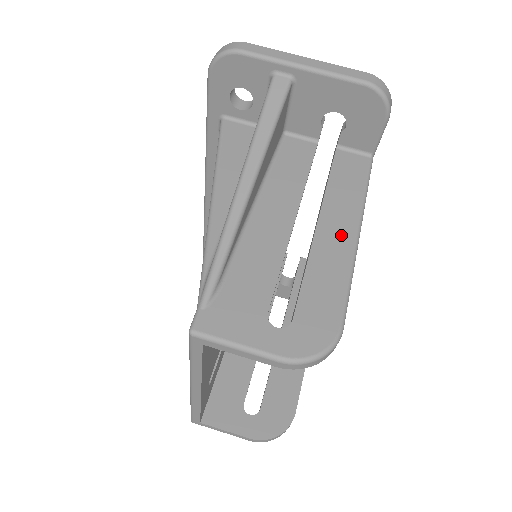
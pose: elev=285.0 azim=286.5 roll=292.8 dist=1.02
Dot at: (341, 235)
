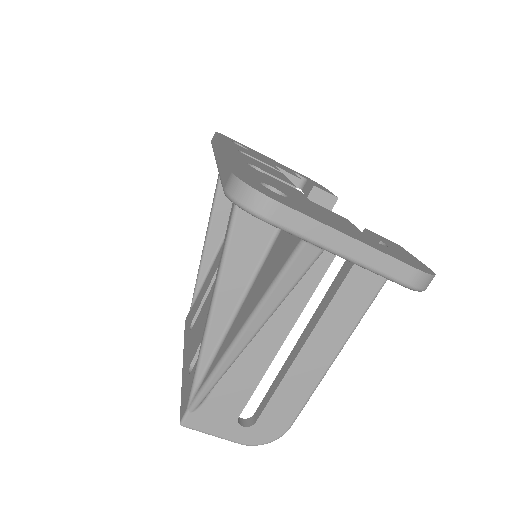
Dot at: (320, 358)
